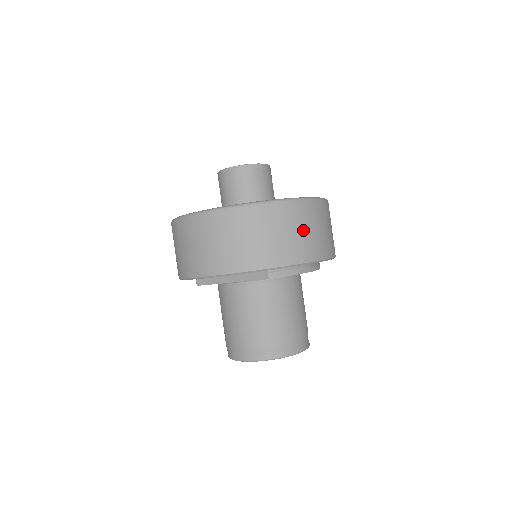
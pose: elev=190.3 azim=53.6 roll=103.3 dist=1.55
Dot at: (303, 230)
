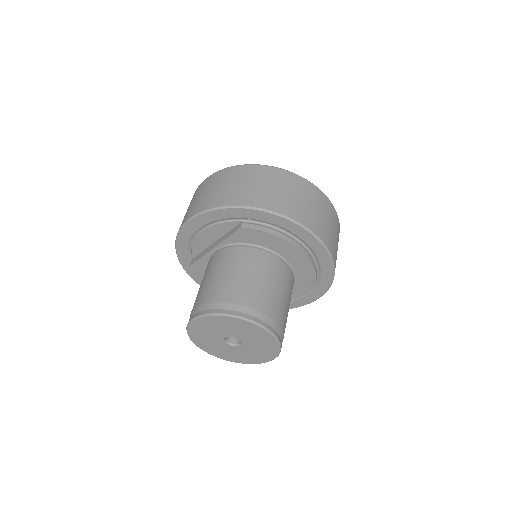
Dot at: (286, 191)
